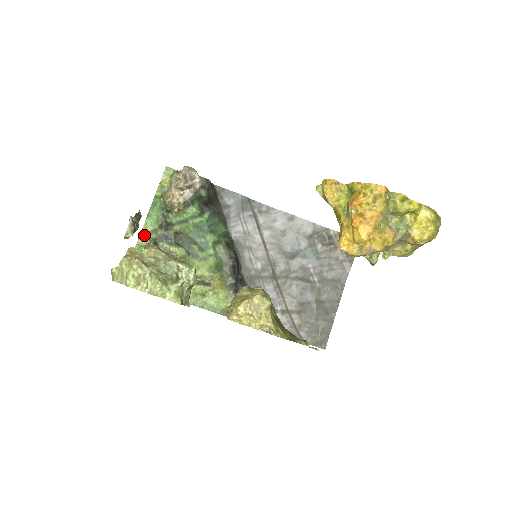
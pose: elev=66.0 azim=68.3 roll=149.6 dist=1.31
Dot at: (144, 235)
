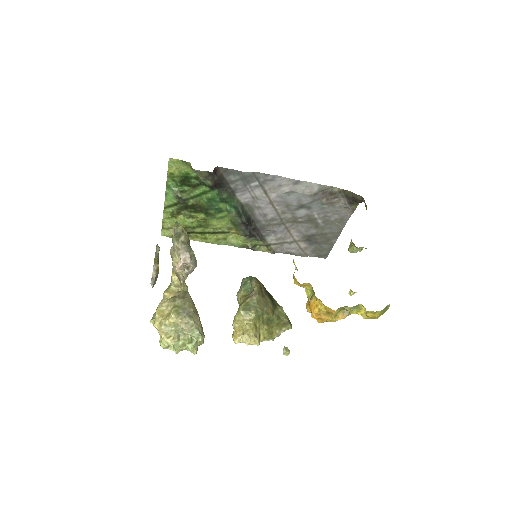
Dot at: (167, 207)
